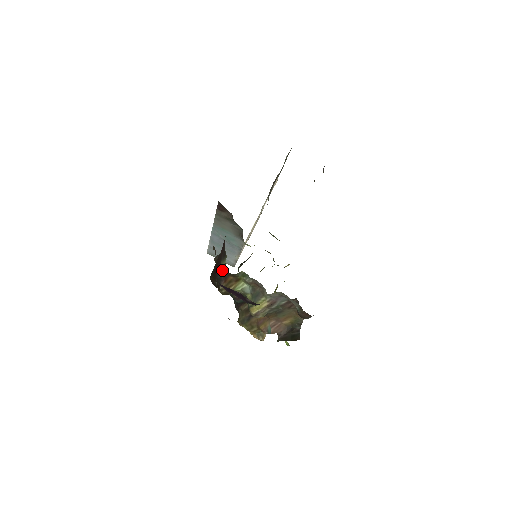
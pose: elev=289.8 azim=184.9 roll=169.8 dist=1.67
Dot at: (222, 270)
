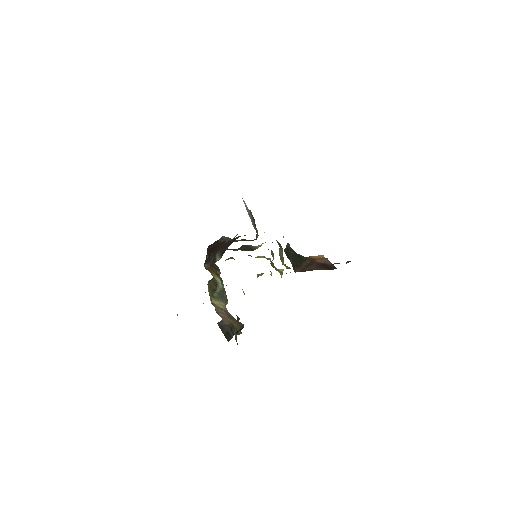
Dot at: (214, 259)
